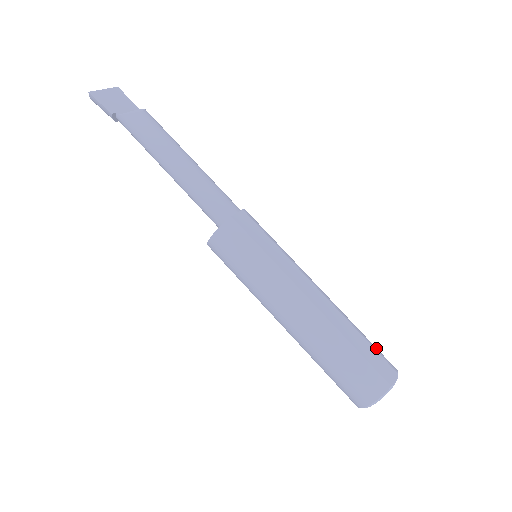
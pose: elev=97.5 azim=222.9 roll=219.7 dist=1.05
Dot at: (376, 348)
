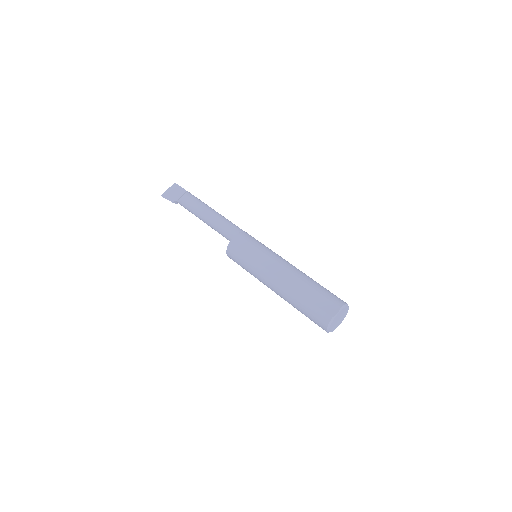
Dot at: (327, 294)
